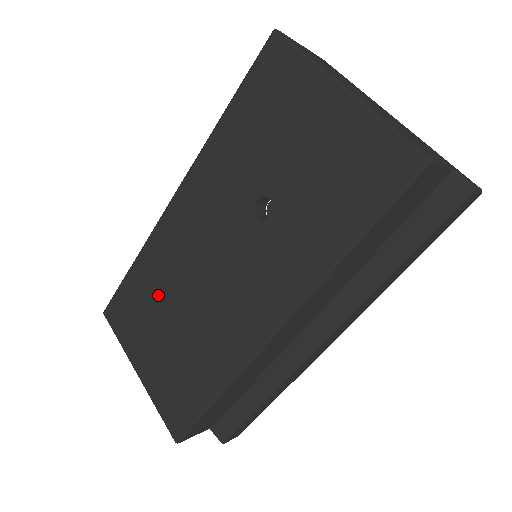
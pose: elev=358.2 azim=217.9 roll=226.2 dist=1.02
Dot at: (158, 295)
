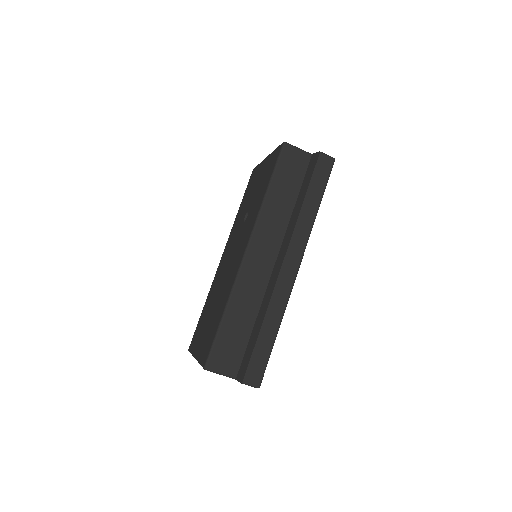
Dot at: (210, 303)
